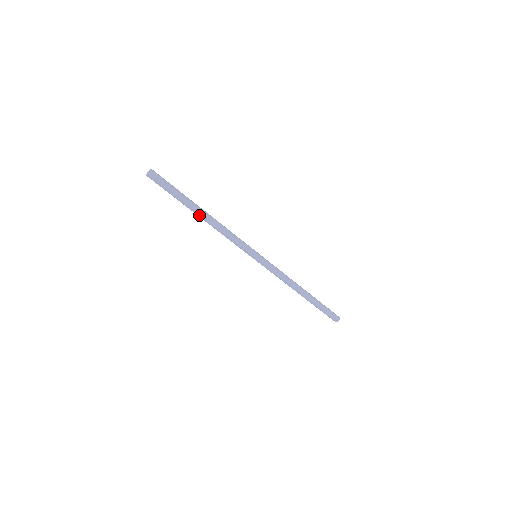
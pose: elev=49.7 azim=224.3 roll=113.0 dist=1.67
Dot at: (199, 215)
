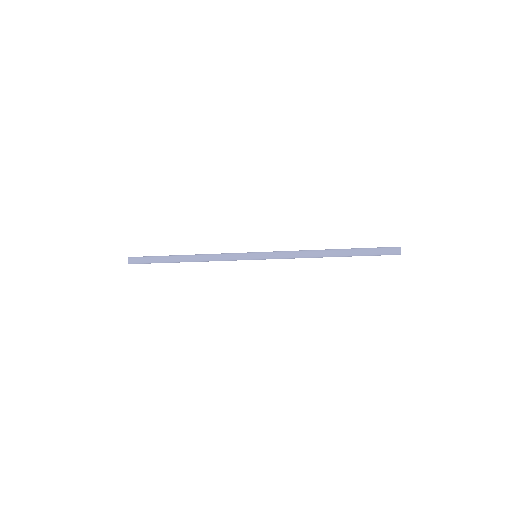
Dot at: occluded
